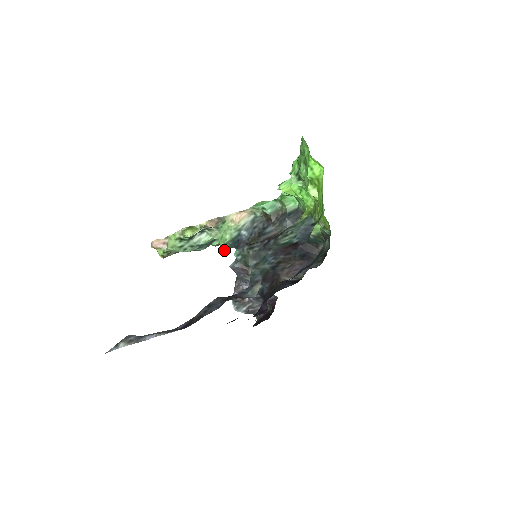
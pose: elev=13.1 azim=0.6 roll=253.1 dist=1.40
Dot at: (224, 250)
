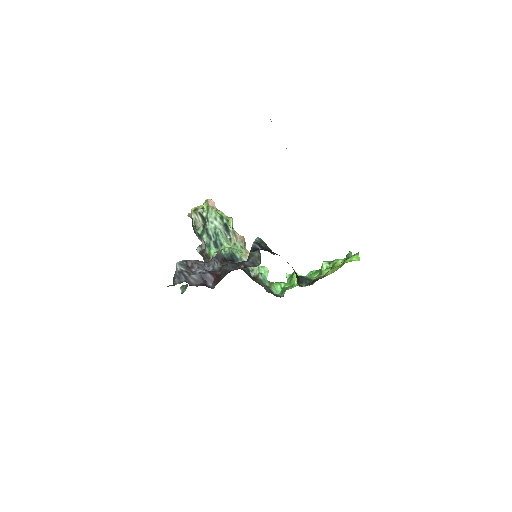
Dot at: (214, 254)
